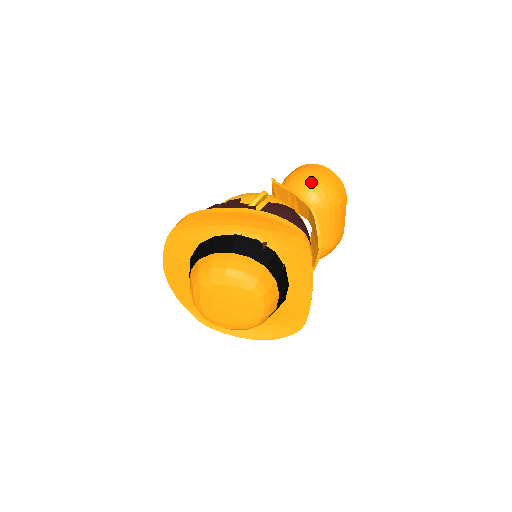
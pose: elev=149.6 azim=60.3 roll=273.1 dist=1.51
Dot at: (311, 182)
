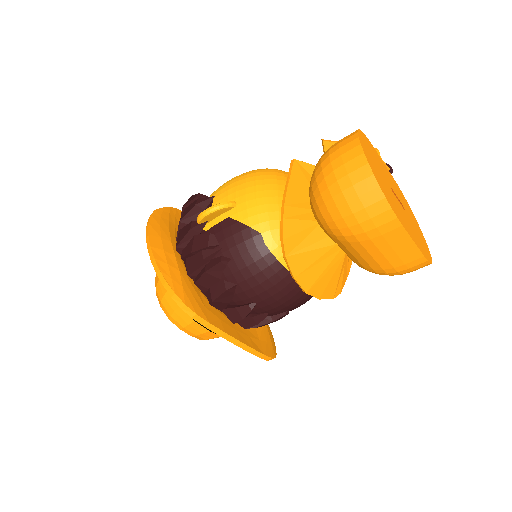
Dot at: (319, 187)
